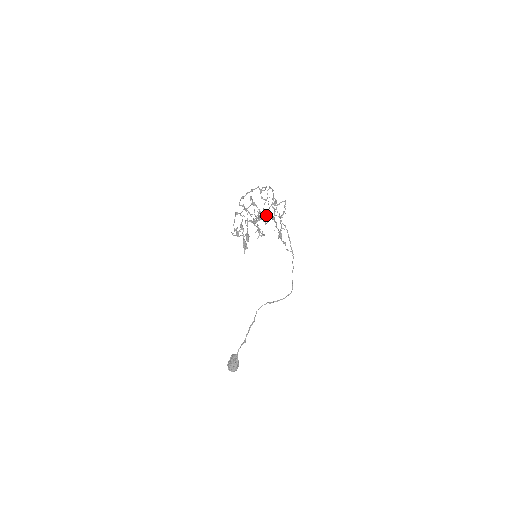
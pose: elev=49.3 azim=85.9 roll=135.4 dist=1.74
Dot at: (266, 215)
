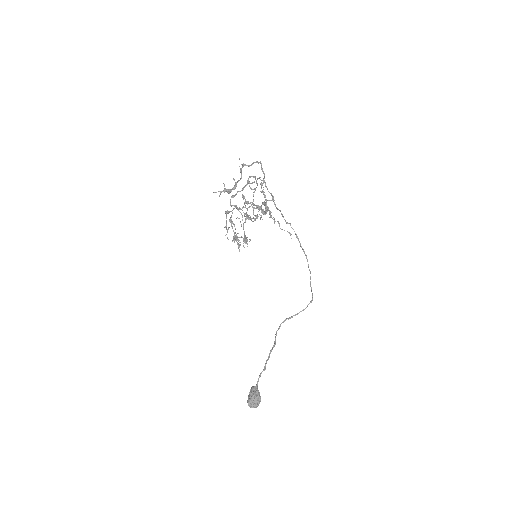
Dot at: (261, 209)
